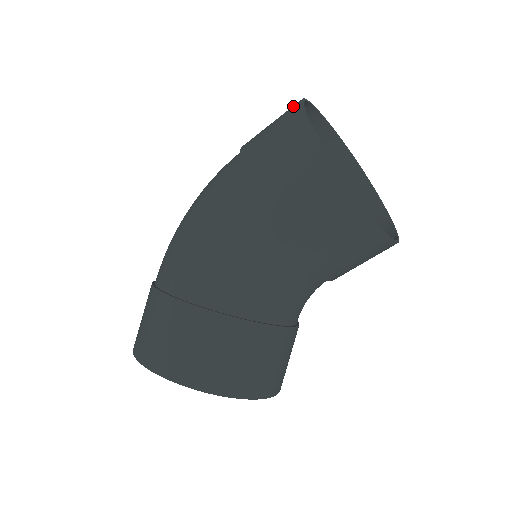
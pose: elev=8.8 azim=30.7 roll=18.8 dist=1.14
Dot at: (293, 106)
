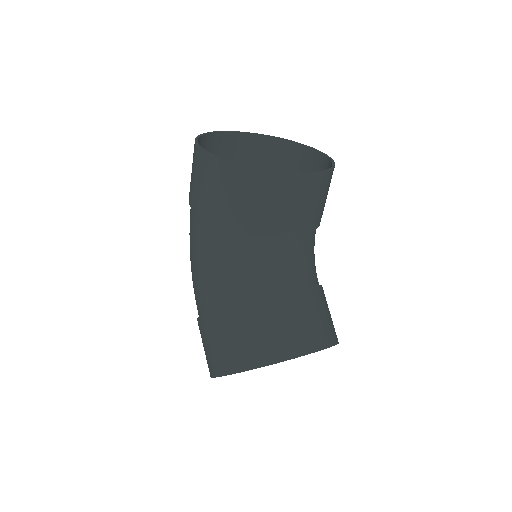
Dot at: occluded
